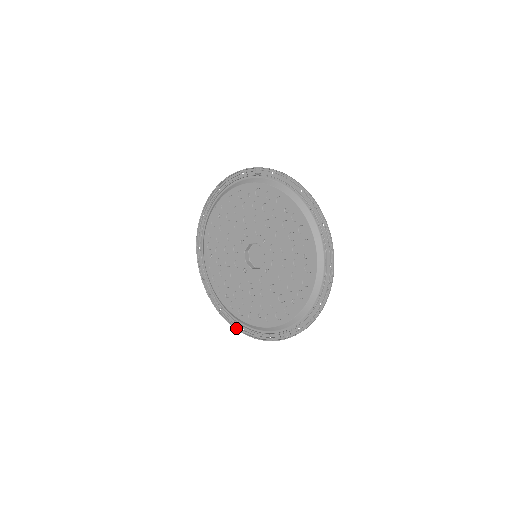
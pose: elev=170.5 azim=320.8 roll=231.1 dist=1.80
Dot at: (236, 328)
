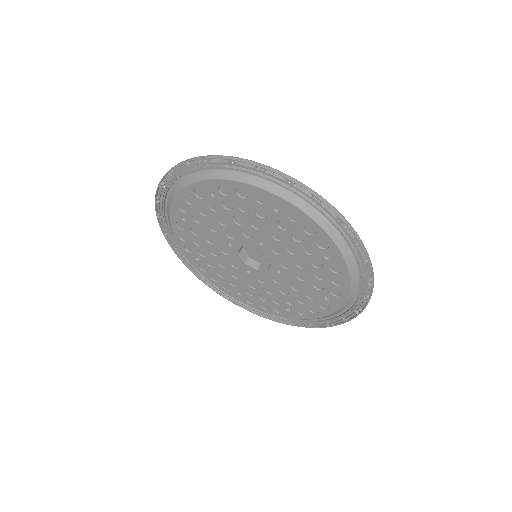
Dot at: (264, 317)
